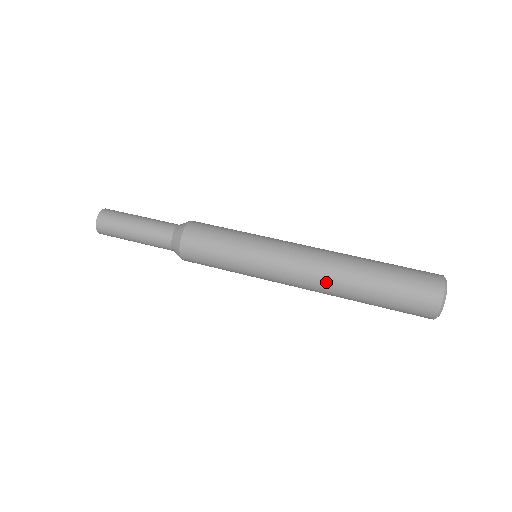
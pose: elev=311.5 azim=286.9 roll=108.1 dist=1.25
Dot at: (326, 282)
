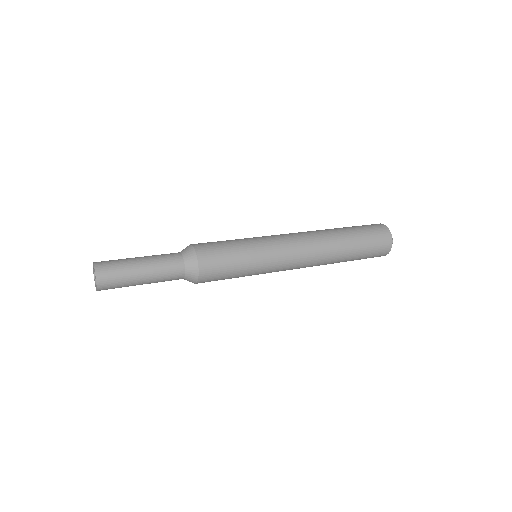
Dot at: (319, 238)
